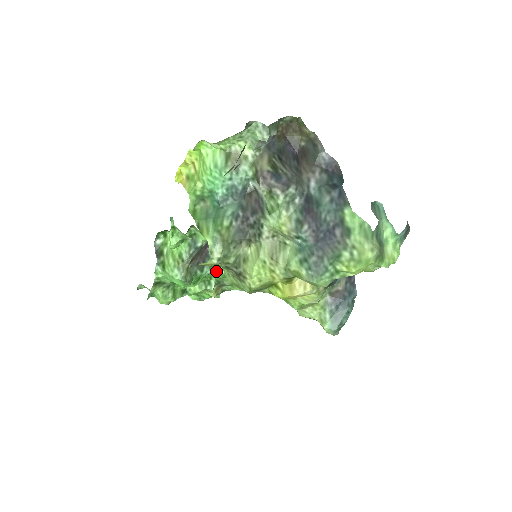
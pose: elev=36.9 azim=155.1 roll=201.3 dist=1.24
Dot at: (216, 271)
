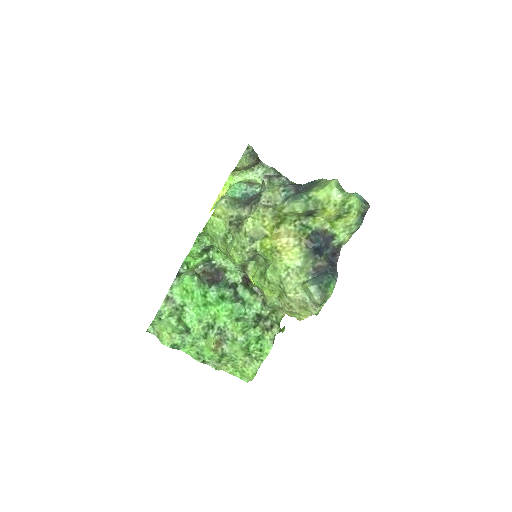
Dot at: (221, 302)
